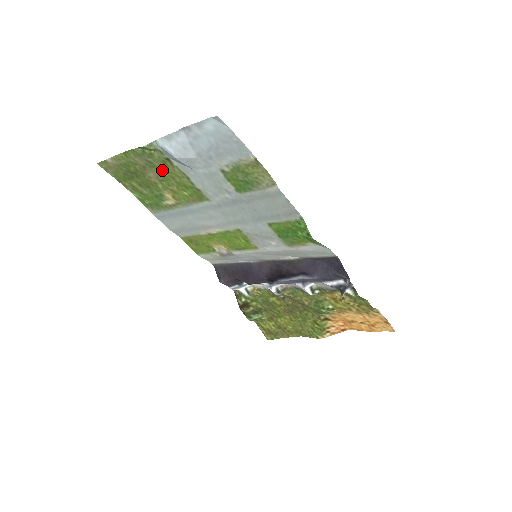
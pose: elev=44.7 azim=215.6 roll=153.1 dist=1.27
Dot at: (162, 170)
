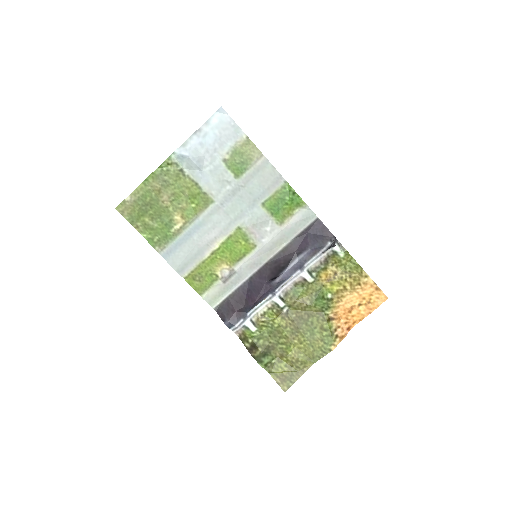
Dot at: (175, 187)
